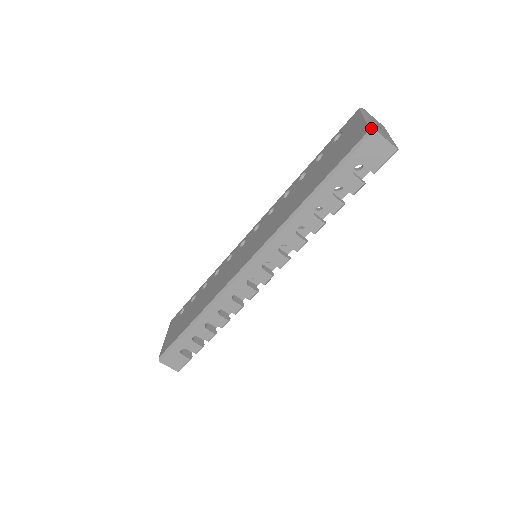
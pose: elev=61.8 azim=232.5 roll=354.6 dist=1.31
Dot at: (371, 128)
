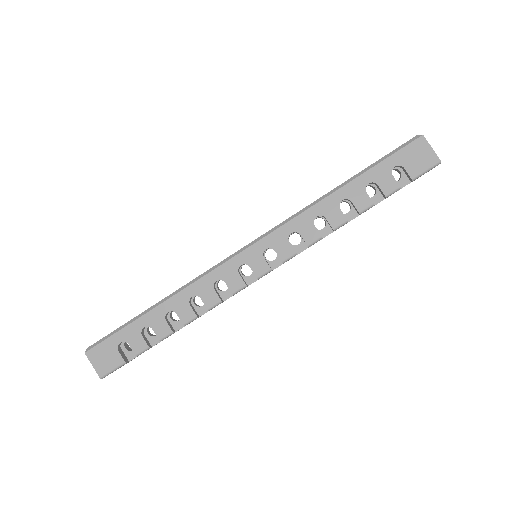
Dot at: (419, 135)
